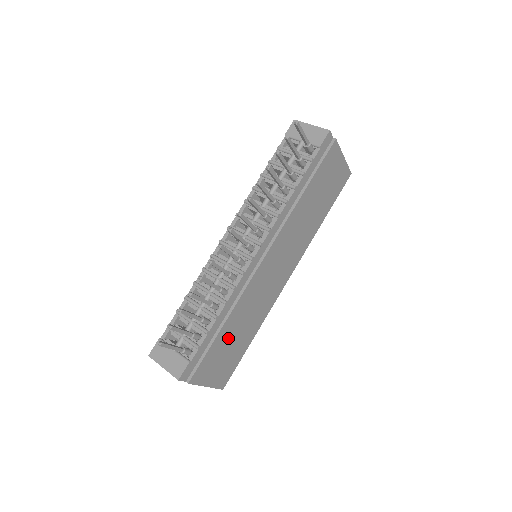
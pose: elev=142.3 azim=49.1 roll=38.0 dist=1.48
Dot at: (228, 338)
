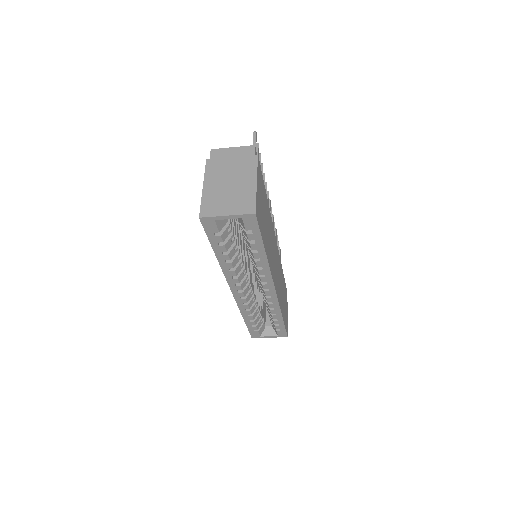
Dot at: (265, 208)
